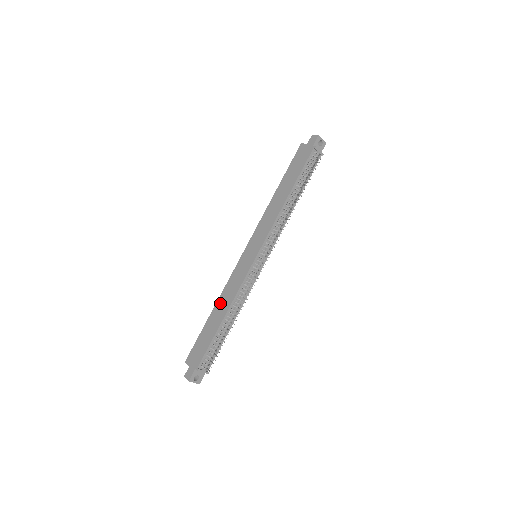
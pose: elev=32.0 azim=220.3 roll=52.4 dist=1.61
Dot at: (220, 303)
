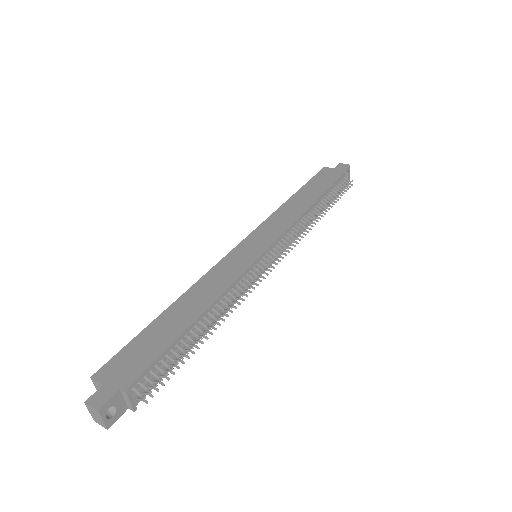
Dot at: (190, 297)
